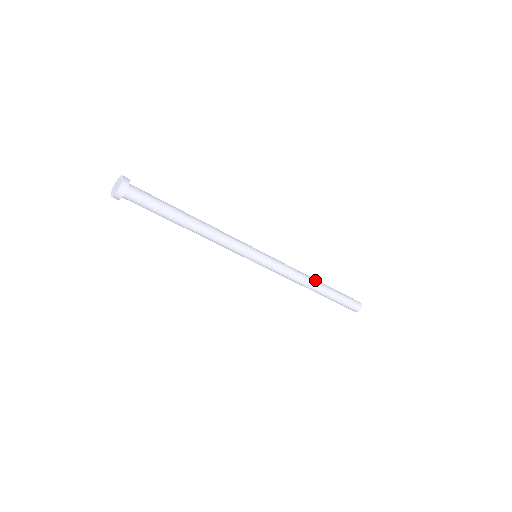
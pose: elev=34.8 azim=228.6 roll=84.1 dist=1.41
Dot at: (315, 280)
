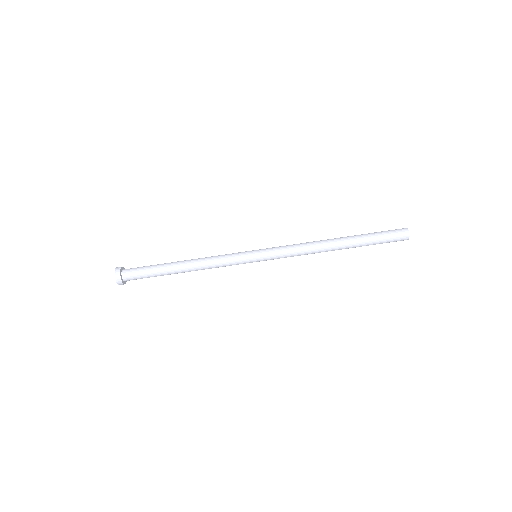
Dot at: (331, 240)
